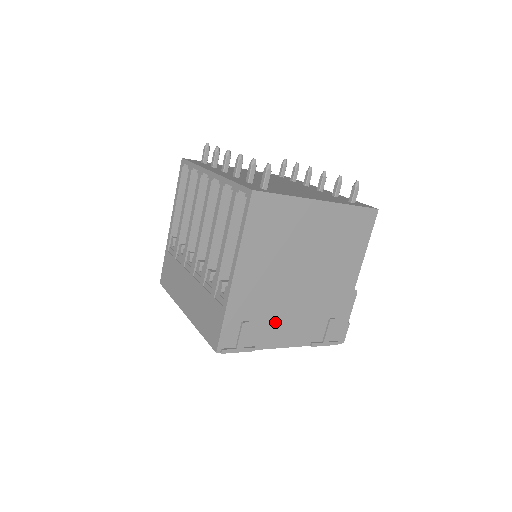
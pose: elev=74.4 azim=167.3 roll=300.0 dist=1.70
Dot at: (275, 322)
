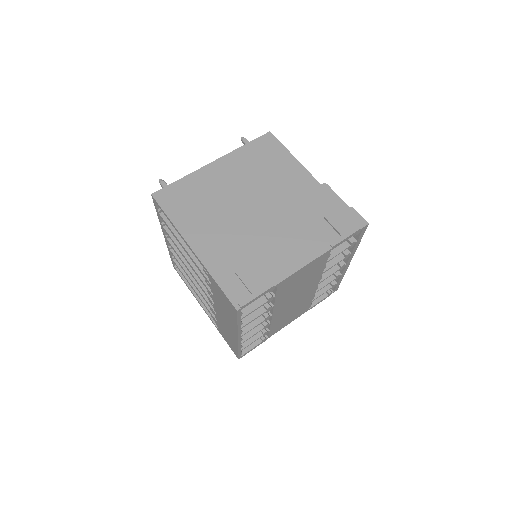
Dot at: (270, 254)
